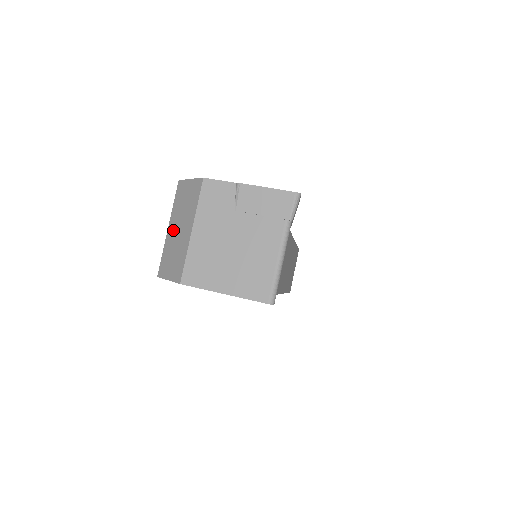
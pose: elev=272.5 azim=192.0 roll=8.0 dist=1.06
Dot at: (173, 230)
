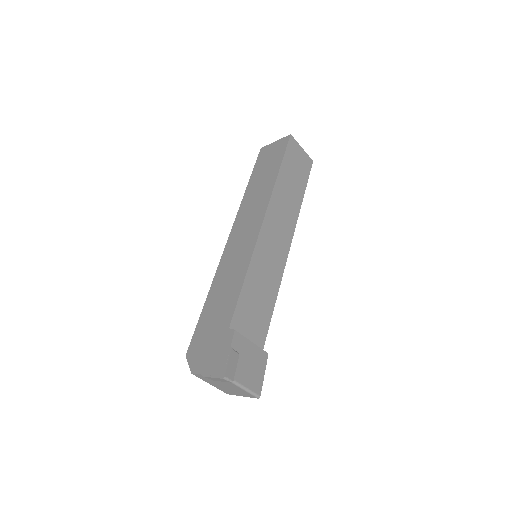
Dot at: occluded
